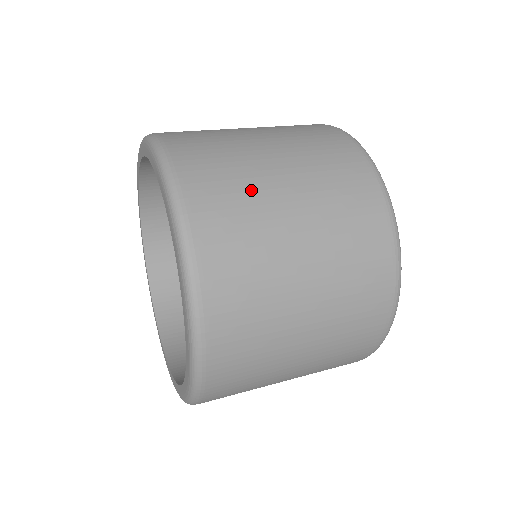
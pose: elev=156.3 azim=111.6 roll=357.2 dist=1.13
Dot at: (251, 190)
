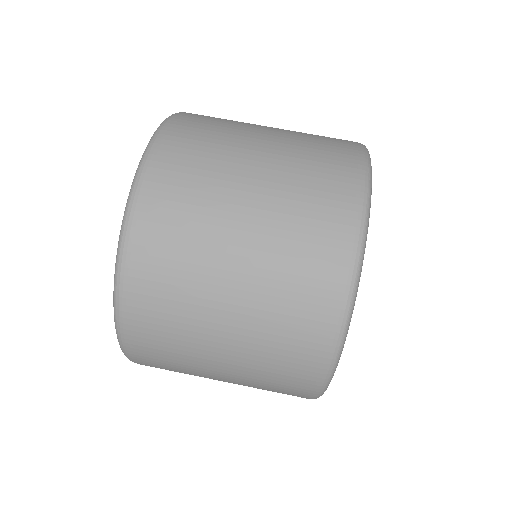
Dot at: (213, 177)
